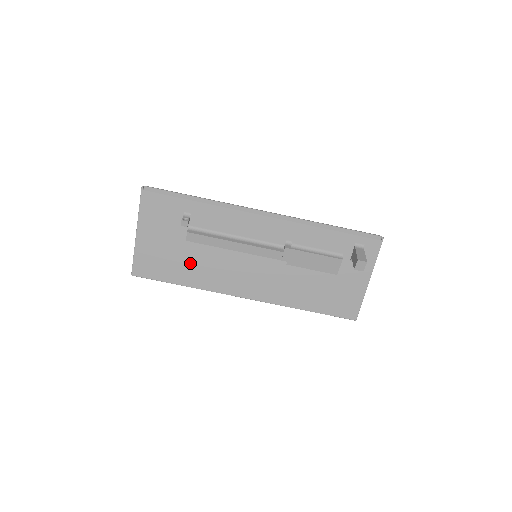
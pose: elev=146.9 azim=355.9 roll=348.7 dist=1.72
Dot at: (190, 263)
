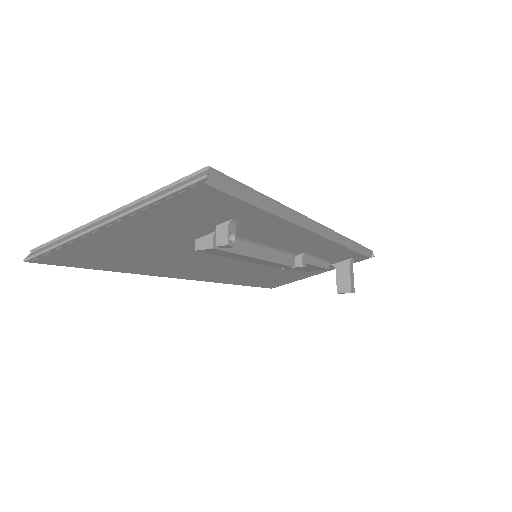
Dot at: (162, 258)
